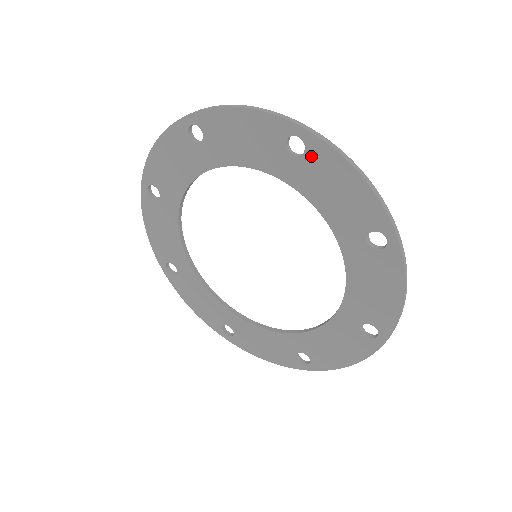
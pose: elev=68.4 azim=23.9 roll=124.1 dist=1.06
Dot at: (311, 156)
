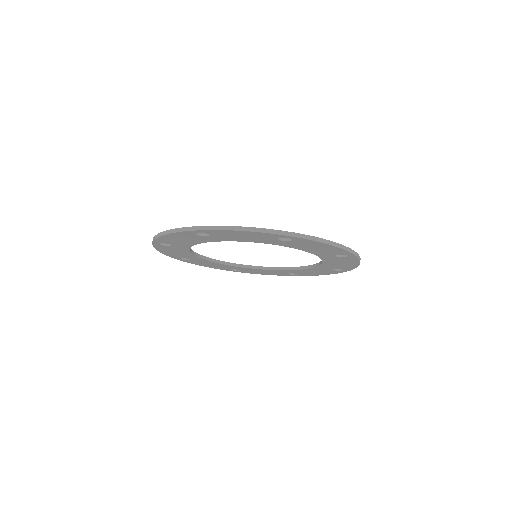
Dot at: (213, 234)
